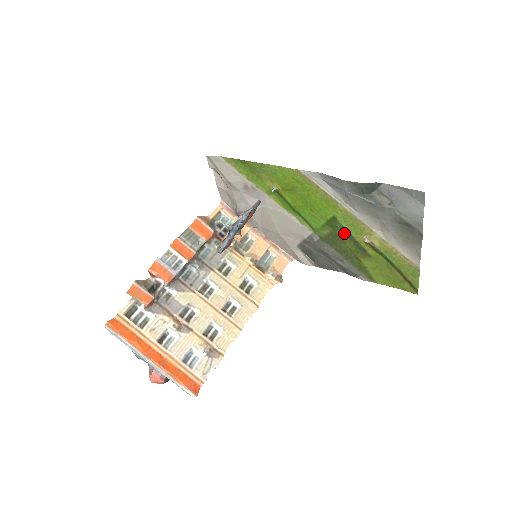
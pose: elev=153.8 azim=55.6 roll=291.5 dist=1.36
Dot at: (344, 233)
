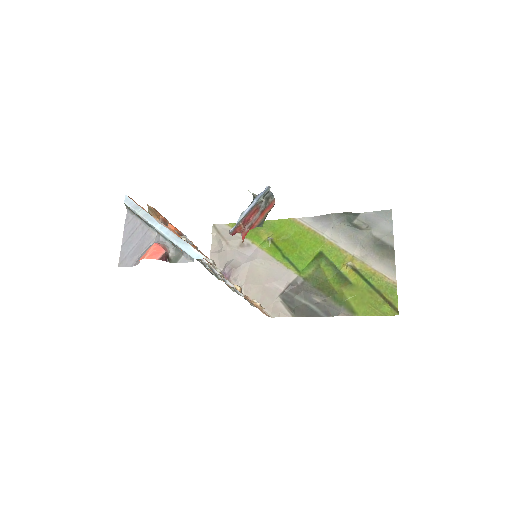
Dot at: (328, 265)
